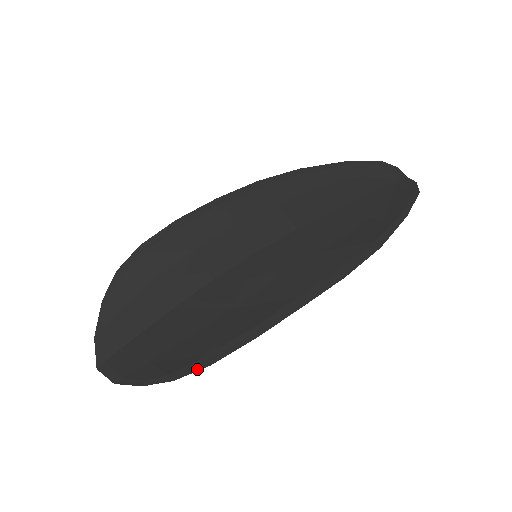
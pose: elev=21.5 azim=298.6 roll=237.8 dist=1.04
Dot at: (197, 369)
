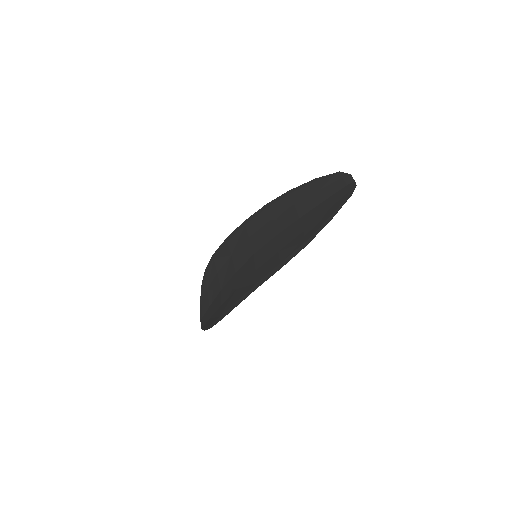
Dot at: (216, 323)
